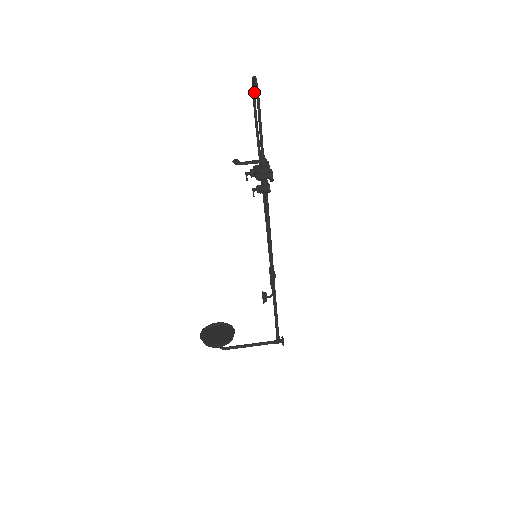
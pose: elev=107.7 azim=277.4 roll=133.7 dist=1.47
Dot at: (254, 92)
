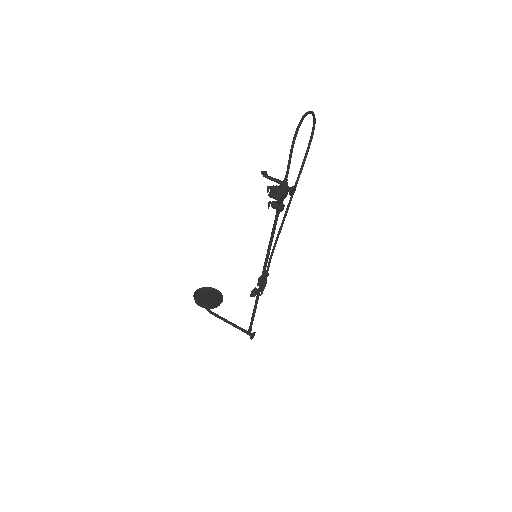
Dot at: (314, 124)
